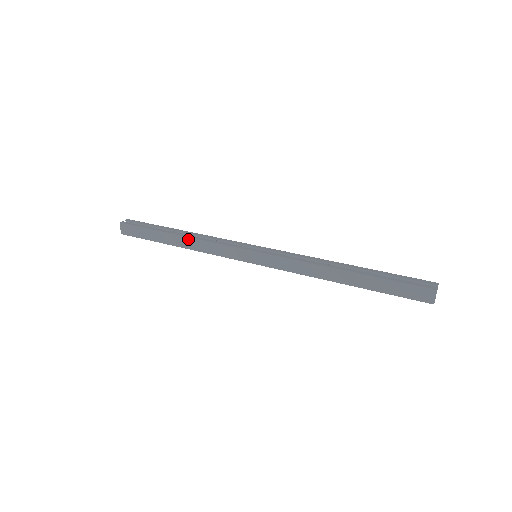
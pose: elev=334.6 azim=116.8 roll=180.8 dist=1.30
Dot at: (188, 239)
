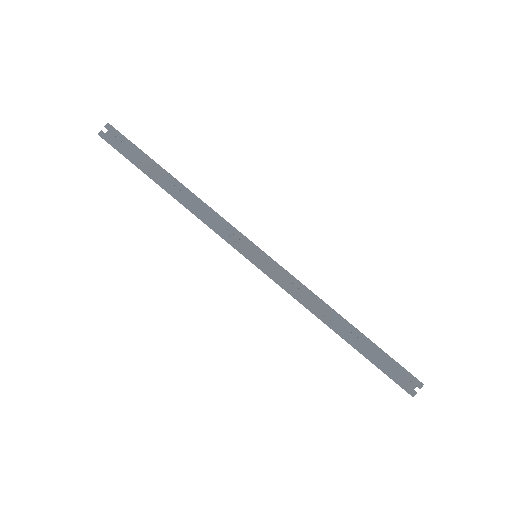
Dot at: occluded
